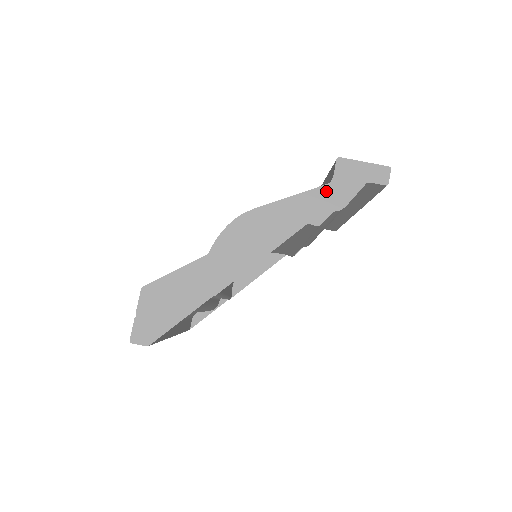
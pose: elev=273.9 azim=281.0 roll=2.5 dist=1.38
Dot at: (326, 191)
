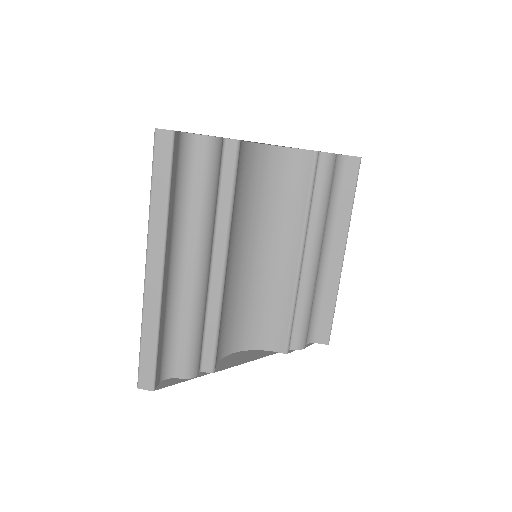
Dot at: occluded
